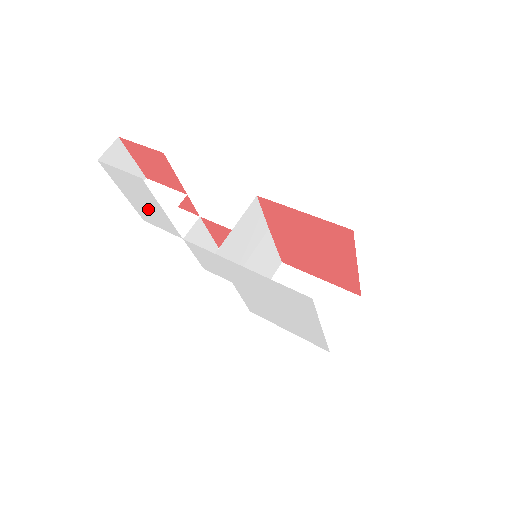
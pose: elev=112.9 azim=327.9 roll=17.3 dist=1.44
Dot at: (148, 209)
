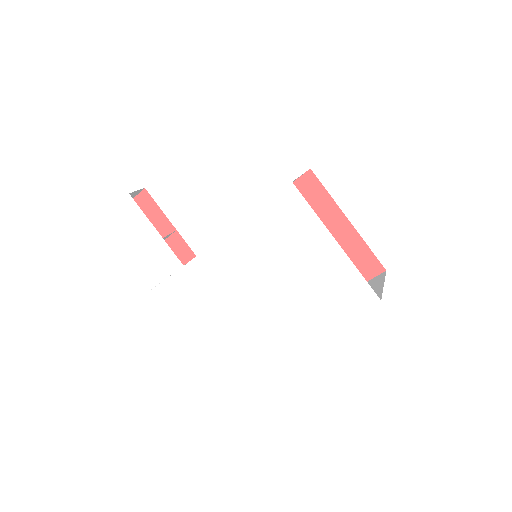
Dot at: (147, 252)
